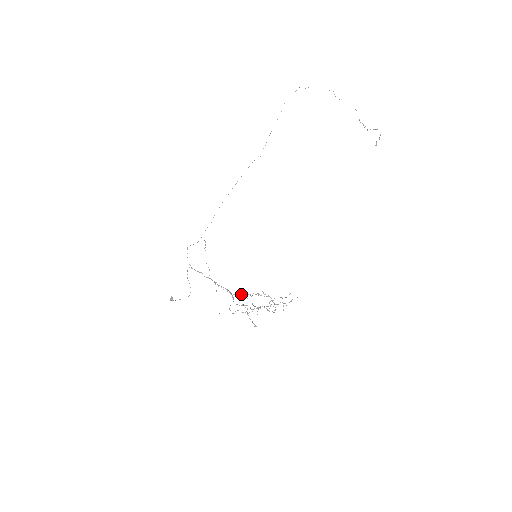
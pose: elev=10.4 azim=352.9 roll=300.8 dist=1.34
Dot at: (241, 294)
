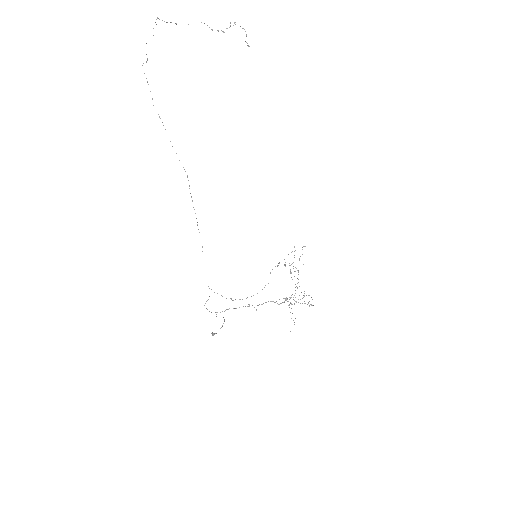
Dot at: (290, 303)
